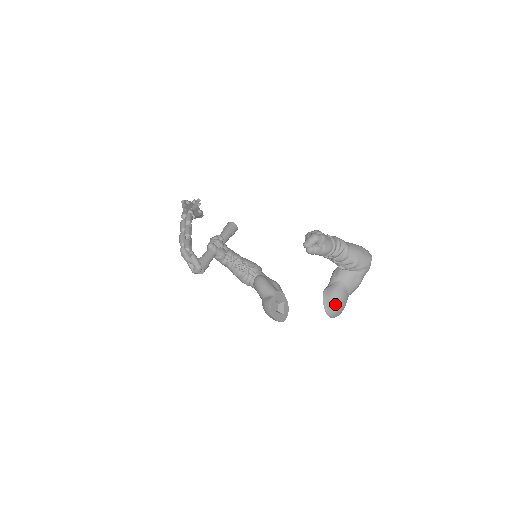
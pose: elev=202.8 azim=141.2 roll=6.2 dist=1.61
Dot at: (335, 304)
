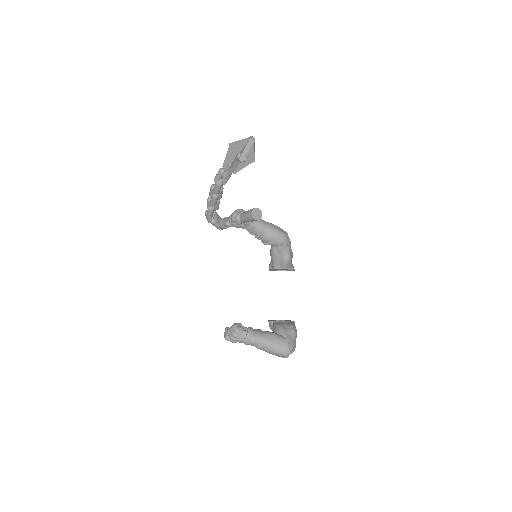
Dot at: occluded
